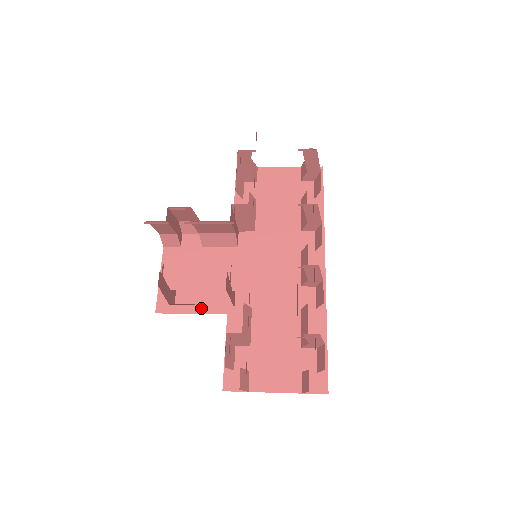
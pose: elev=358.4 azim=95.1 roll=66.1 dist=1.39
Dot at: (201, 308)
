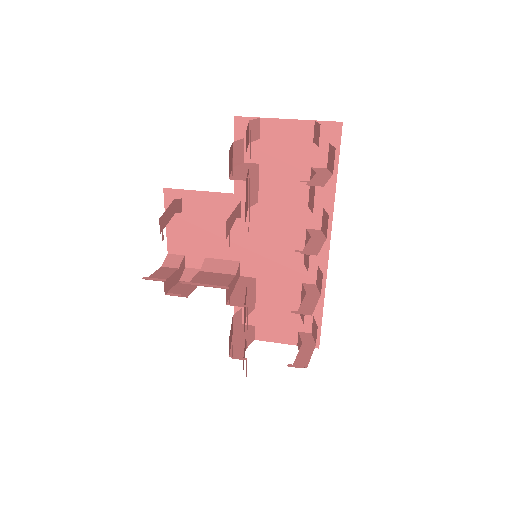
Dot at: occluded
